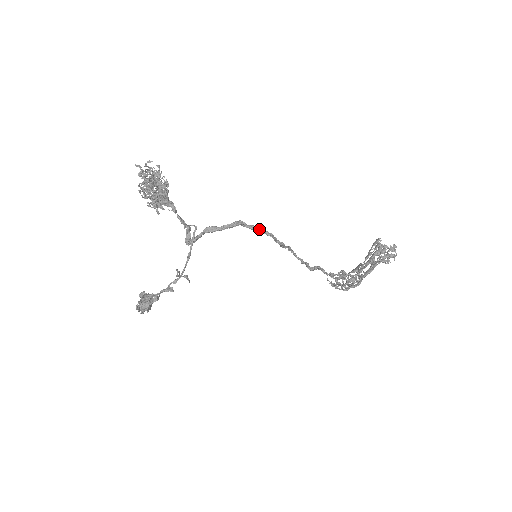
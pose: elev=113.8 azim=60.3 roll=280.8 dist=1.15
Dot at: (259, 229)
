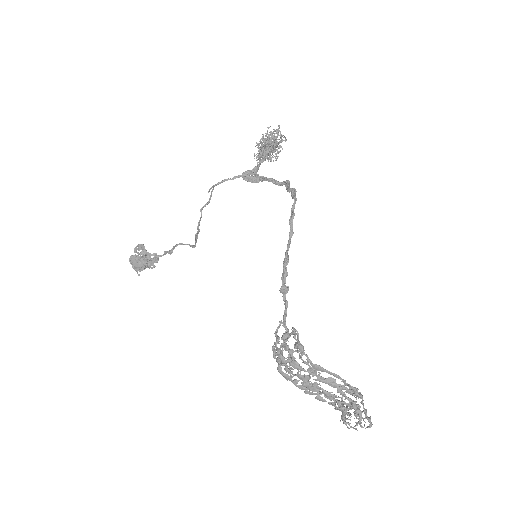
Dot at: (293, 192)
